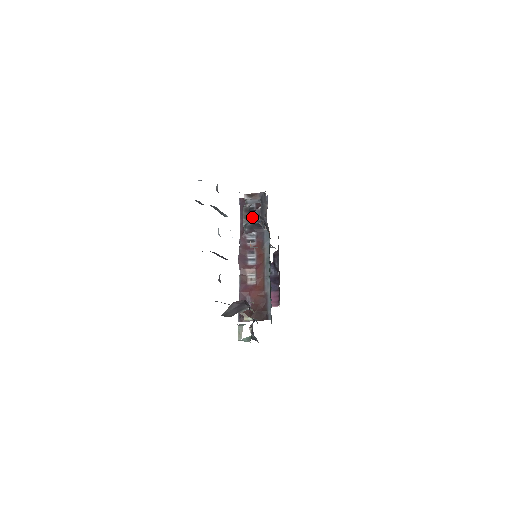
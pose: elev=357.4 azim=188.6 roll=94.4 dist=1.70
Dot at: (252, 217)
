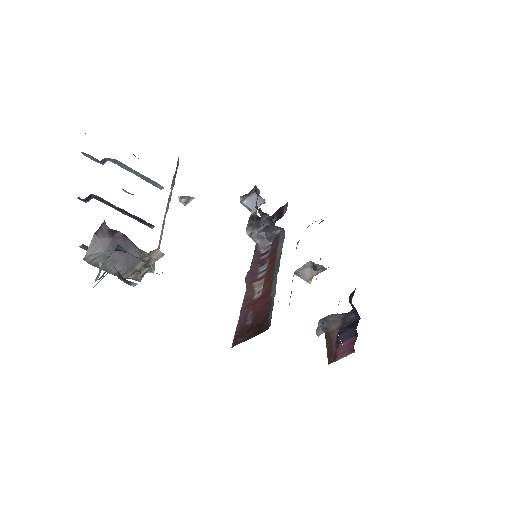
Dot at: (259, 222)
